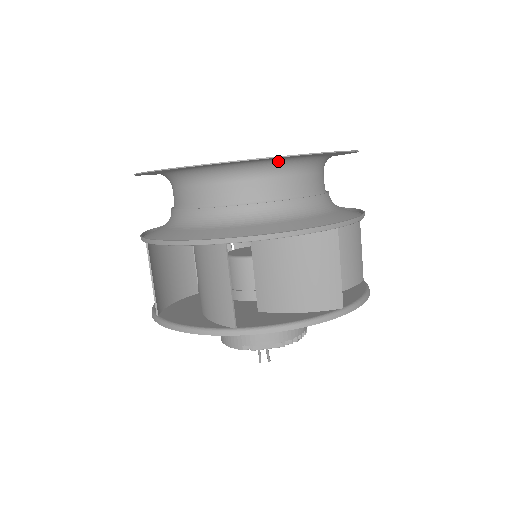
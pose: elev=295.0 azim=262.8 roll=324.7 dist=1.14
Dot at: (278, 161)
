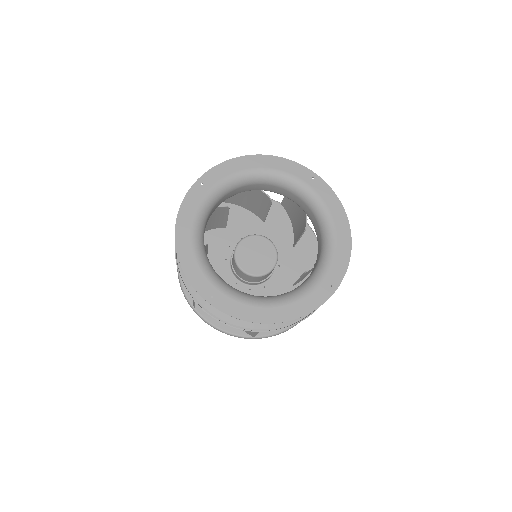
Dot at: (242, 297)
